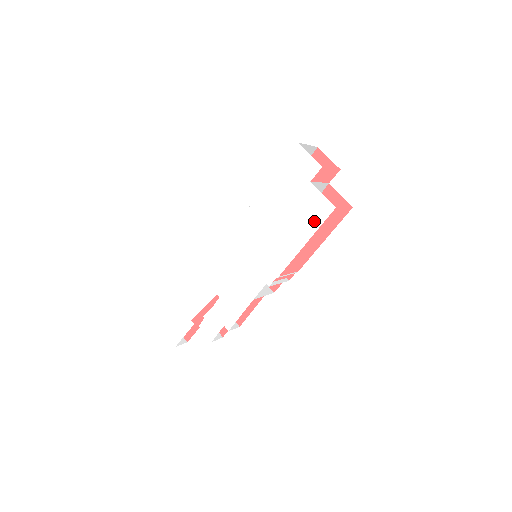
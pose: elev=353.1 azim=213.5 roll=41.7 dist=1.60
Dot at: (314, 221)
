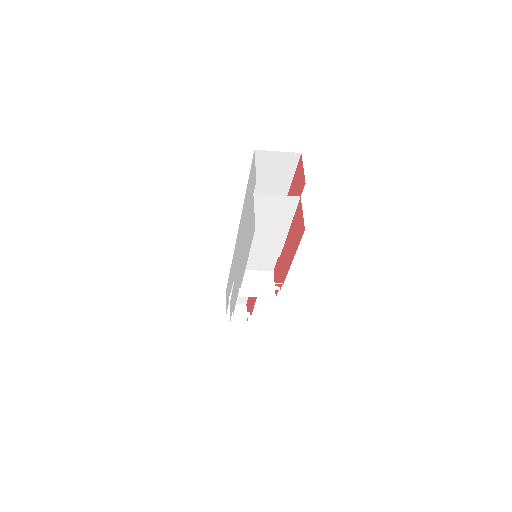
Dot at: (251, 237)
